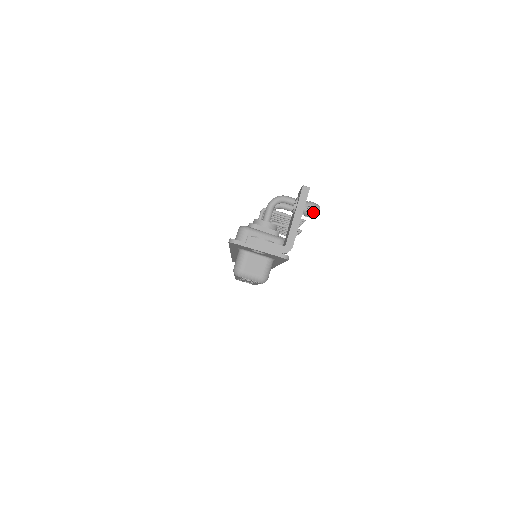
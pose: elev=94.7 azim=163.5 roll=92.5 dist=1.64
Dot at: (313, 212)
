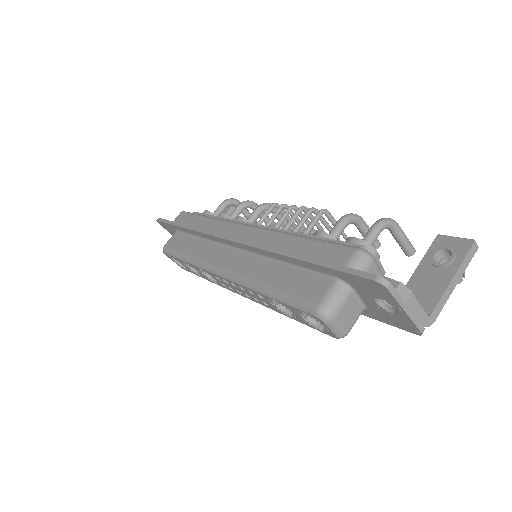
Dot at: occluded
